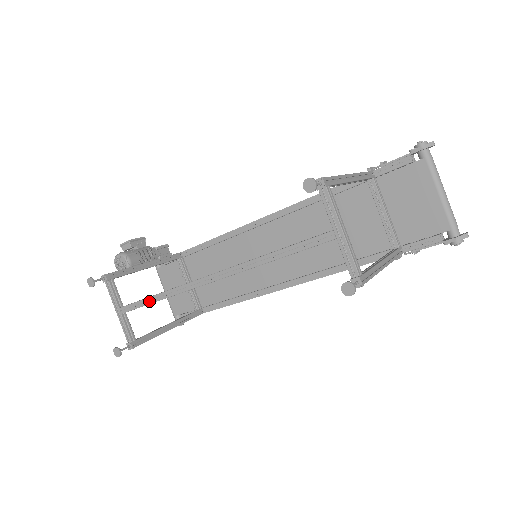
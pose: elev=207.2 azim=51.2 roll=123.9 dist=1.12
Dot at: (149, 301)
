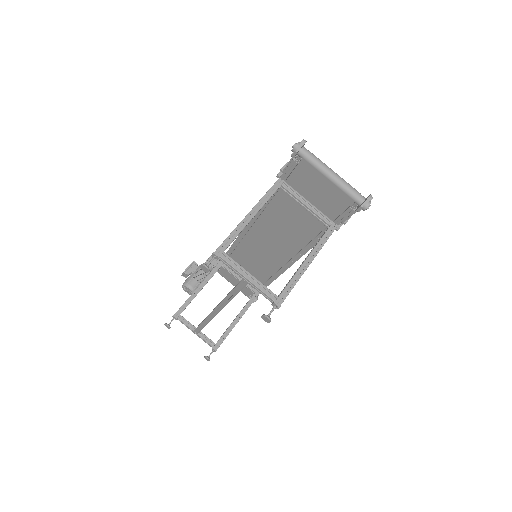
Dot at: (202, 325)
